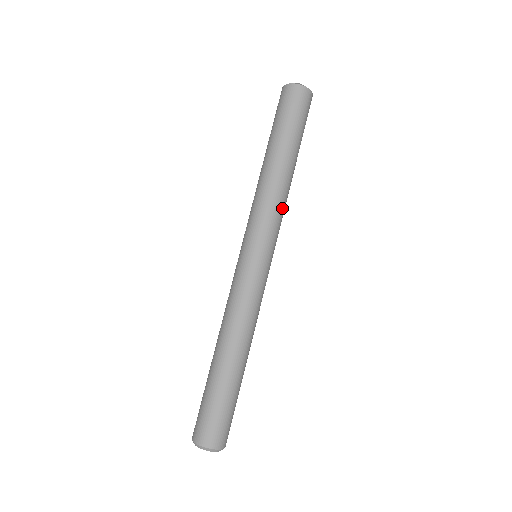
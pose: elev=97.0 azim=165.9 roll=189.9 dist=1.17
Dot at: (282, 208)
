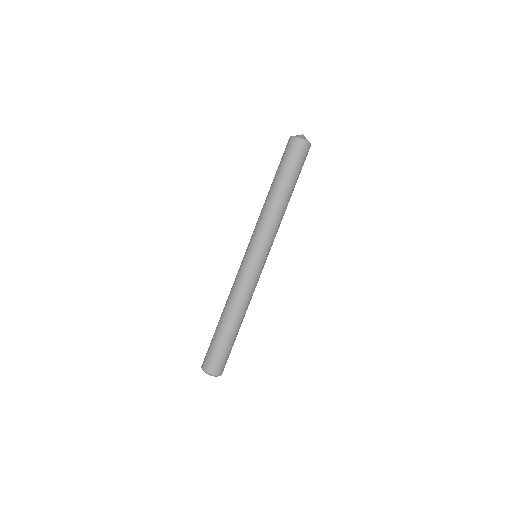
Dot at: occluded
